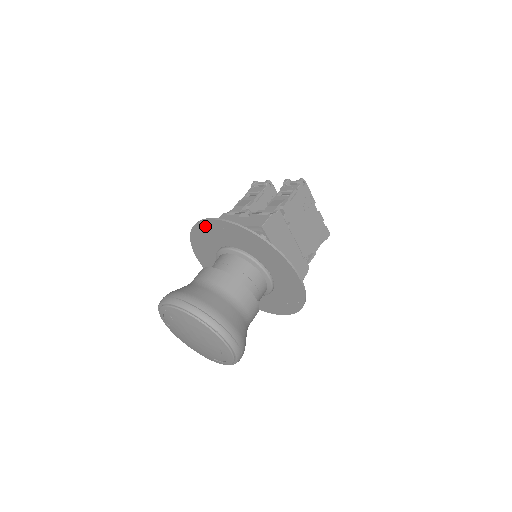
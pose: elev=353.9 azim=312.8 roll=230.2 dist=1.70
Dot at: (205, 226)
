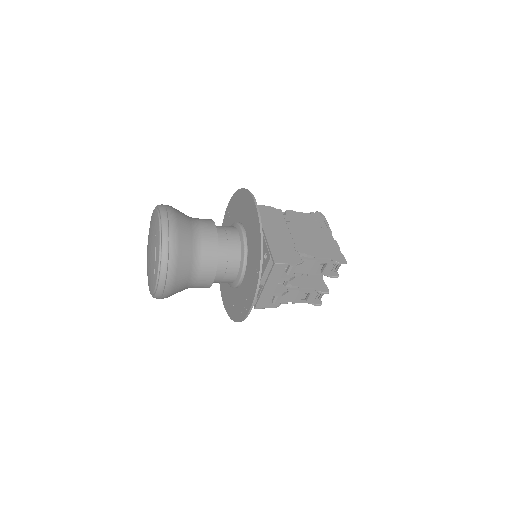
Dot at: occluded
